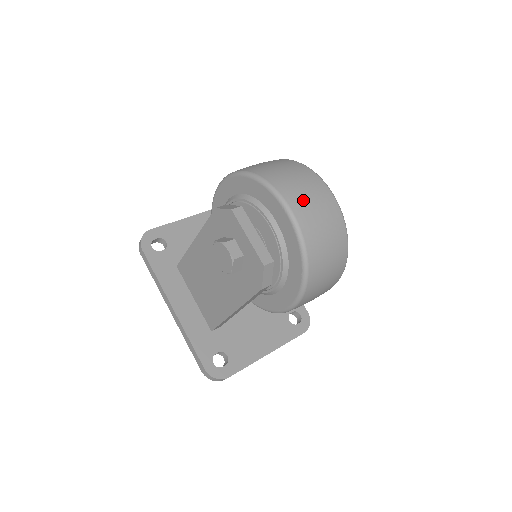
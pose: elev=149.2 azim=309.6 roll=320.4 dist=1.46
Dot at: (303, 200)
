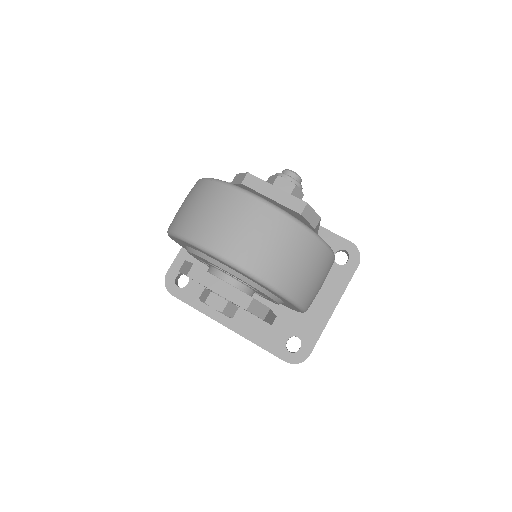
Dot at: (233, 238)
